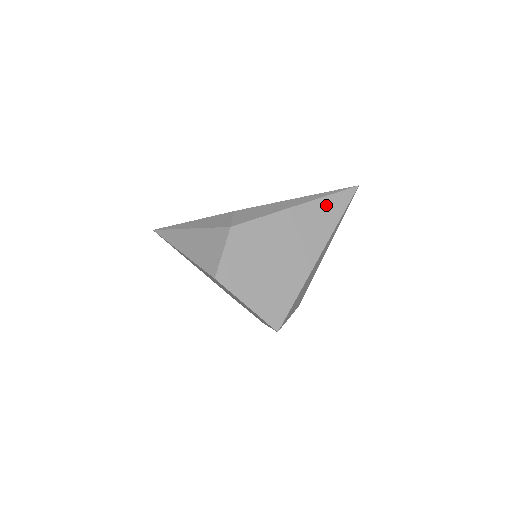
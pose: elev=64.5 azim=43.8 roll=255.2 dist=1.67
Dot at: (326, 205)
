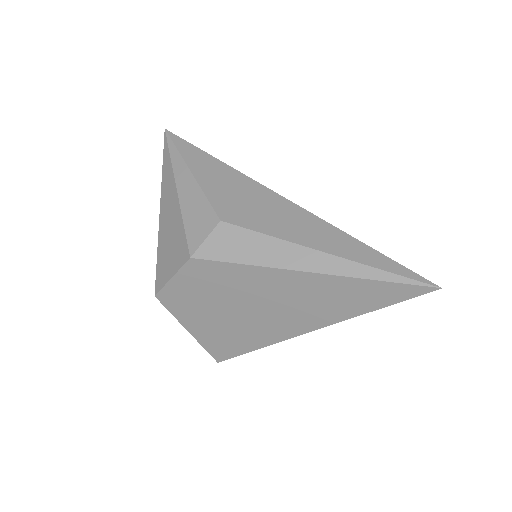
Dot at: (359, 289)
